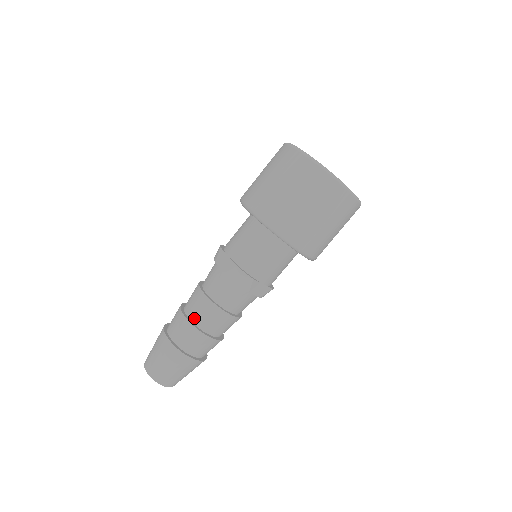
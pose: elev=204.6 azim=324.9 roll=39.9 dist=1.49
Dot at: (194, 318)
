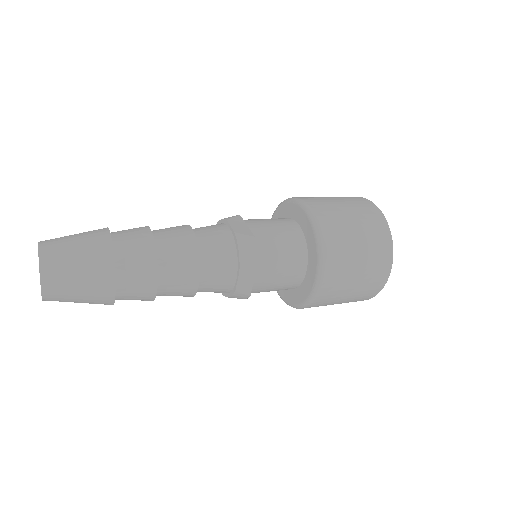
Dot at: (161, 244)
